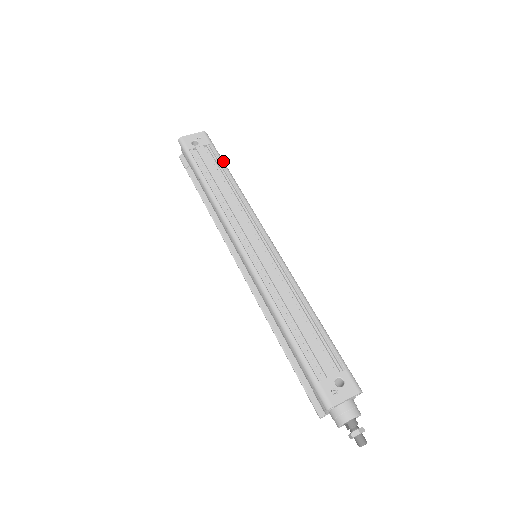
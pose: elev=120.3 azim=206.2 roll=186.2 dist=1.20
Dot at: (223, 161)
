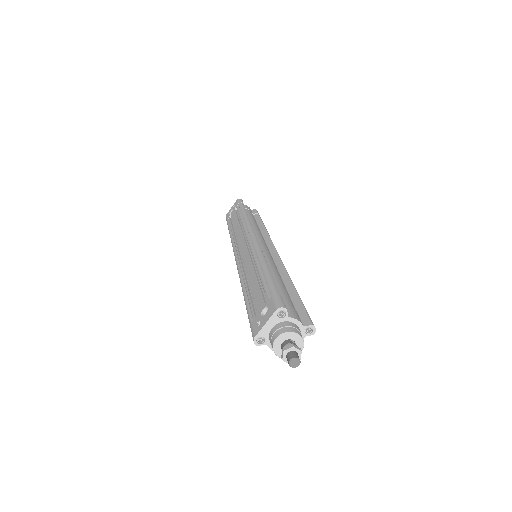
Dot at: (242, 208)
